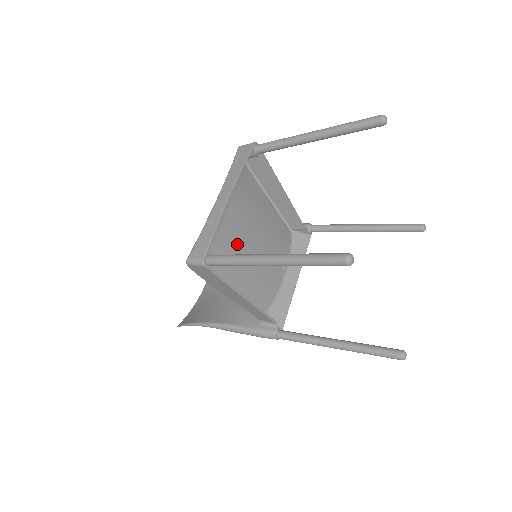
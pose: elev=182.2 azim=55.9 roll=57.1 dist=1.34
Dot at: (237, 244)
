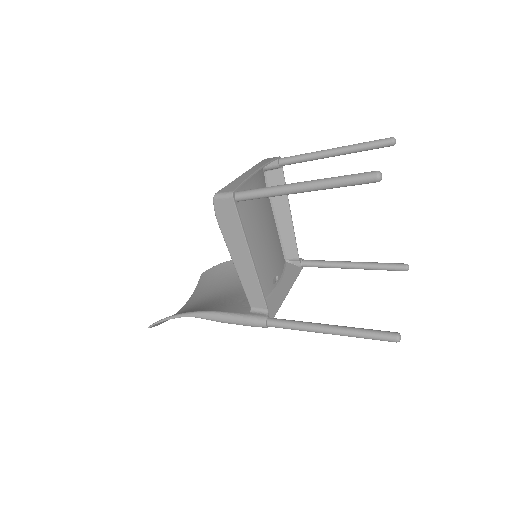
Dot at: (250, 222)
